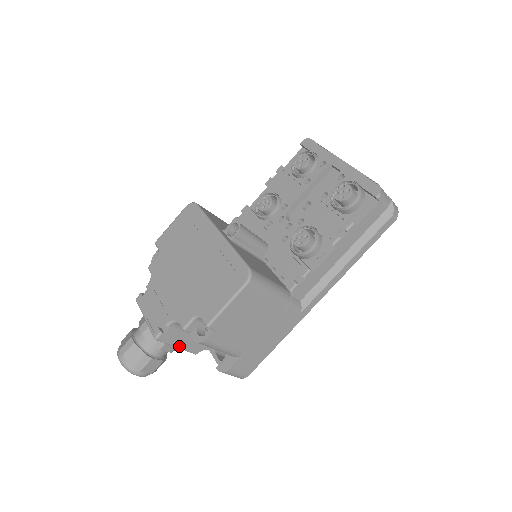
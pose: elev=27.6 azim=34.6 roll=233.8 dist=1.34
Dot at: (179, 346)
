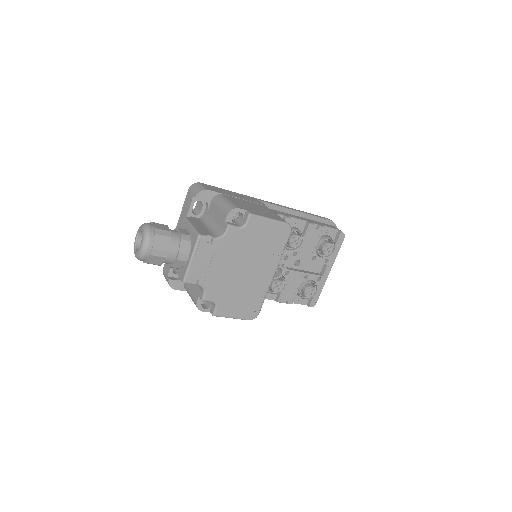
Dot at: occluded
